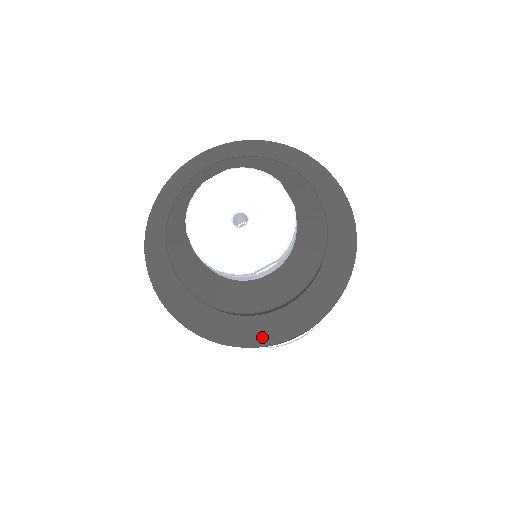
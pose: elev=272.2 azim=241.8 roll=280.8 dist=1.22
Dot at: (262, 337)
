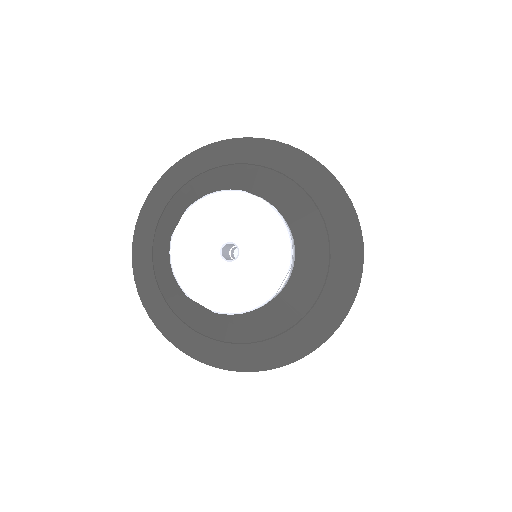
Dot at: (165, 323)
